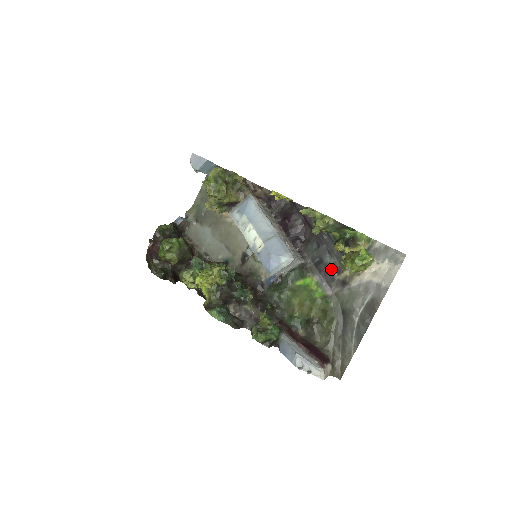
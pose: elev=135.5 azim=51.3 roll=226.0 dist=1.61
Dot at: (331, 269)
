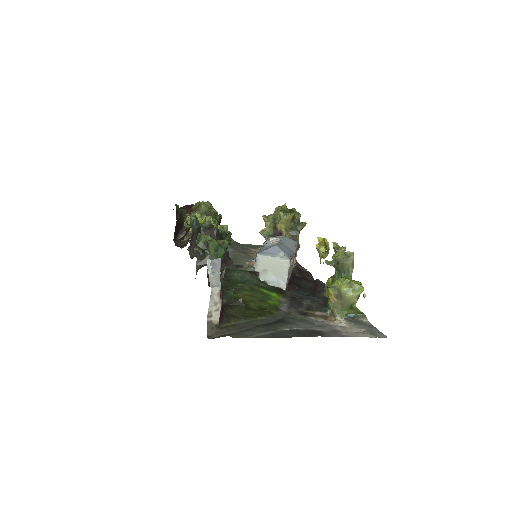
Dot at: (304, 304)
